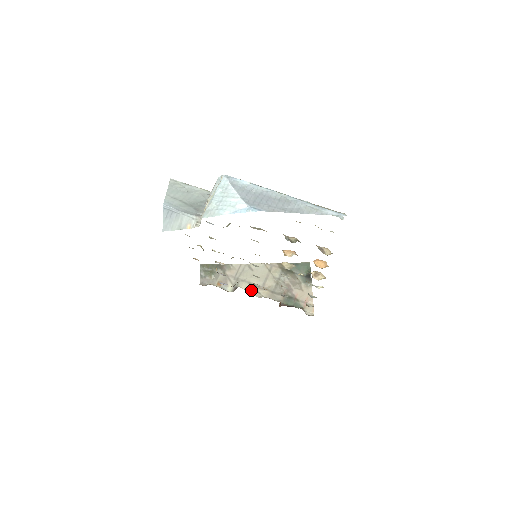
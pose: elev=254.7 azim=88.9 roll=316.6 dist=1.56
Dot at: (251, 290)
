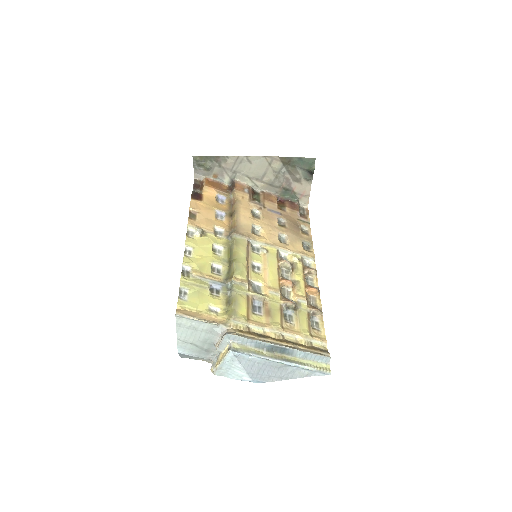
Dot at: (249, 184)
